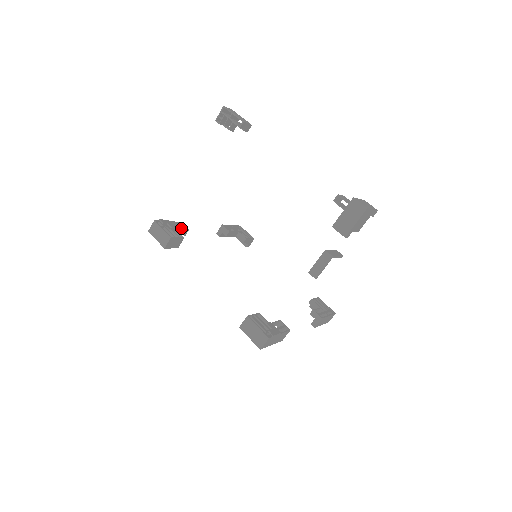
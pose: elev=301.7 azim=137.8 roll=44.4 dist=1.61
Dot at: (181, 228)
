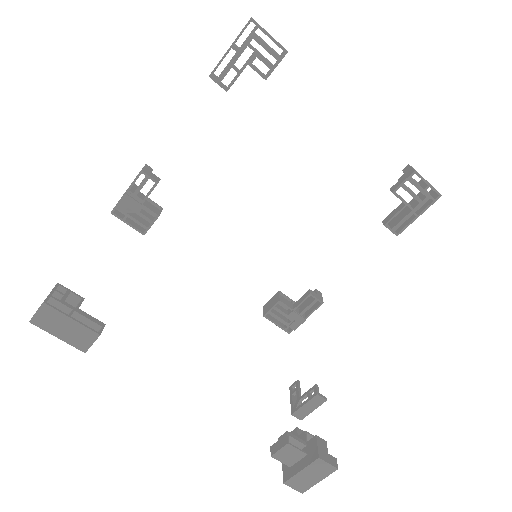
Dot at: occluded
